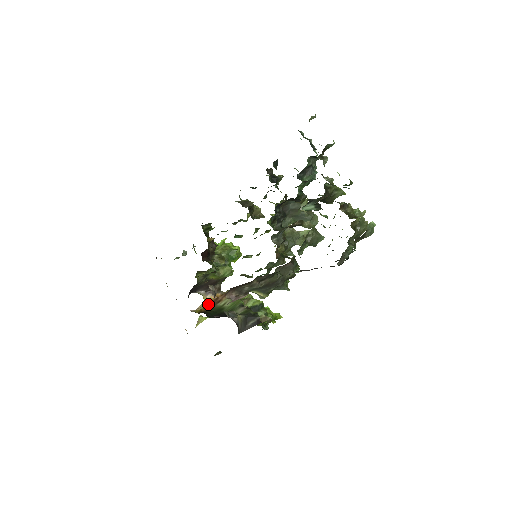
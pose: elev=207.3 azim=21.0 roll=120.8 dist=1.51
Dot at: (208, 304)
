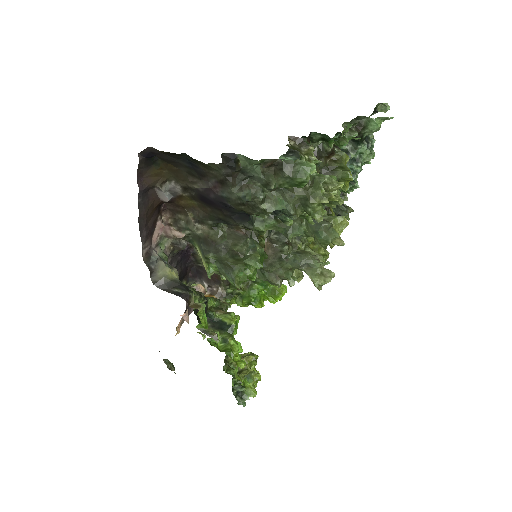
Dot at: occluded
